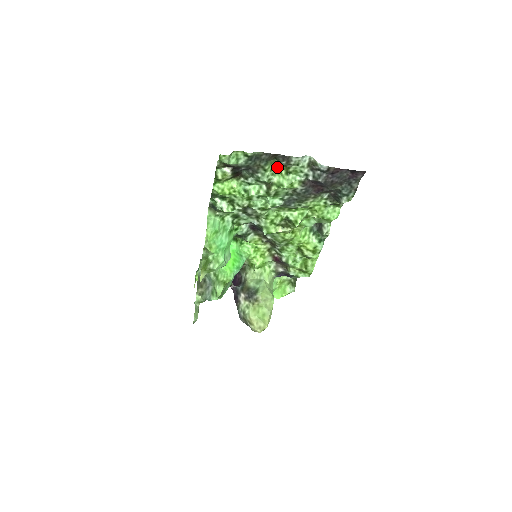
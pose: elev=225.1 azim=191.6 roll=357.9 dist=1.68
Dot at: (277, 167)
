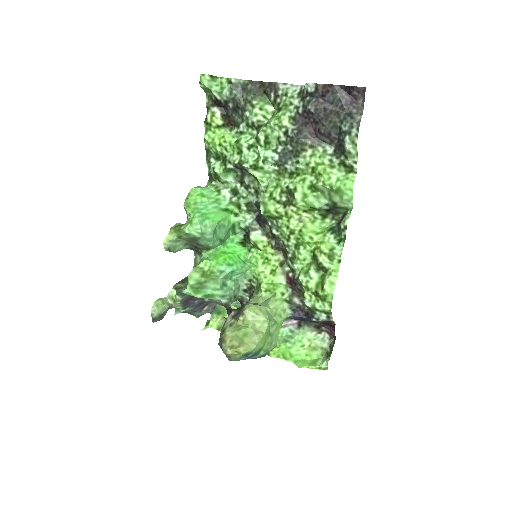
Dot at: (270, 109)
